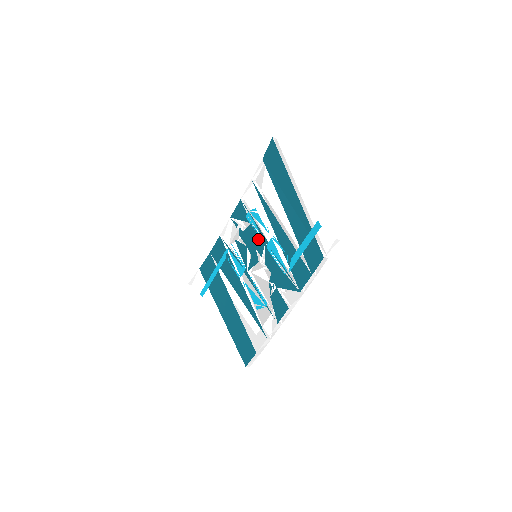
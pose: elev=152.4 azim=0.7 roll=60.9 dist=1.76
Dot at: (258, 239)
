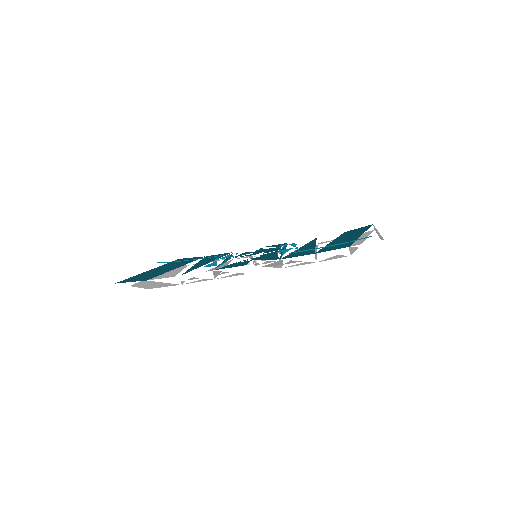
Dot at: (275, 249)
